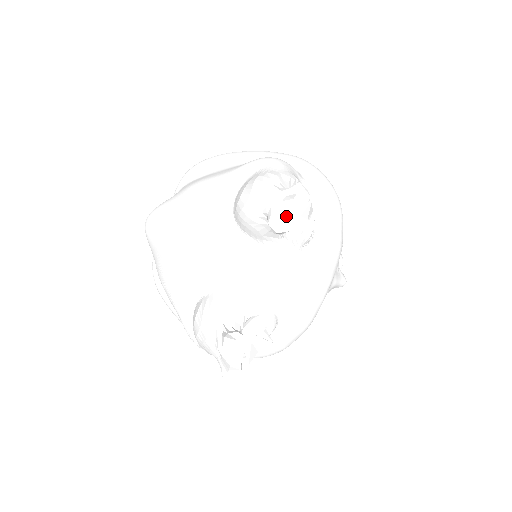
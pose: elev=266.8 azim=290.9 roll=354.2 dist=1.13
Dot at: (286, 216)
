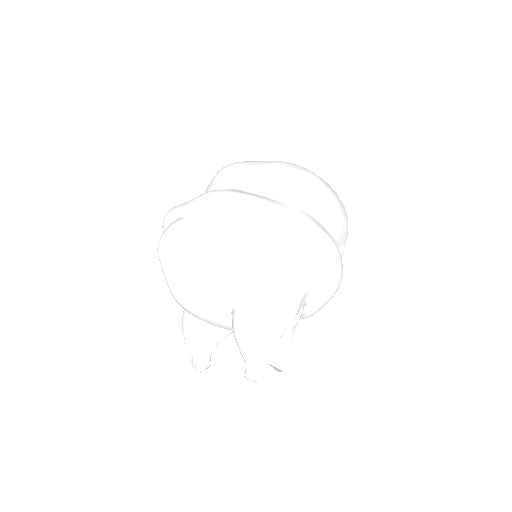
Dot at: occluded
